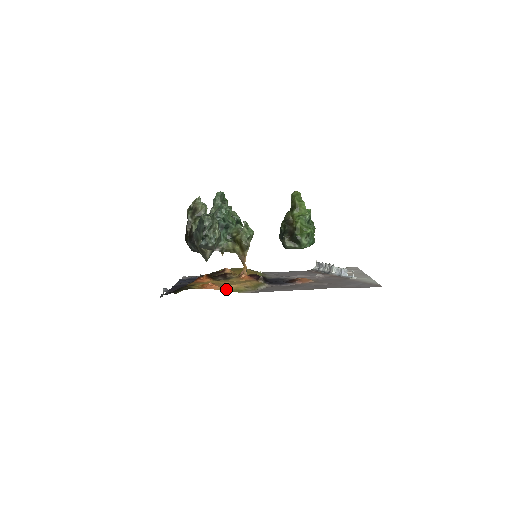
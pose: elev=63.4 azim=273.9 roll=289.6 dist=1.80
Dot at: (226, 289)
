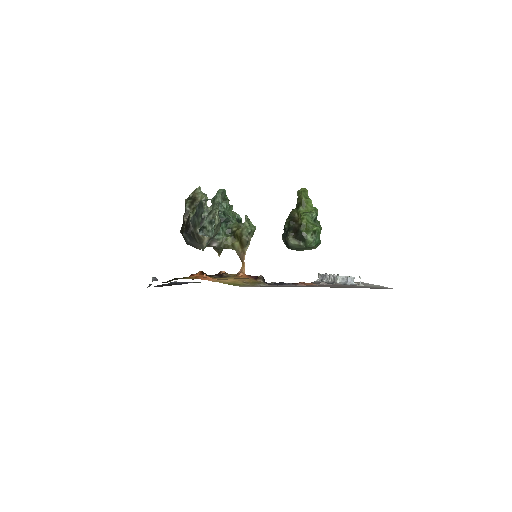
Dot at: (222, 282)
